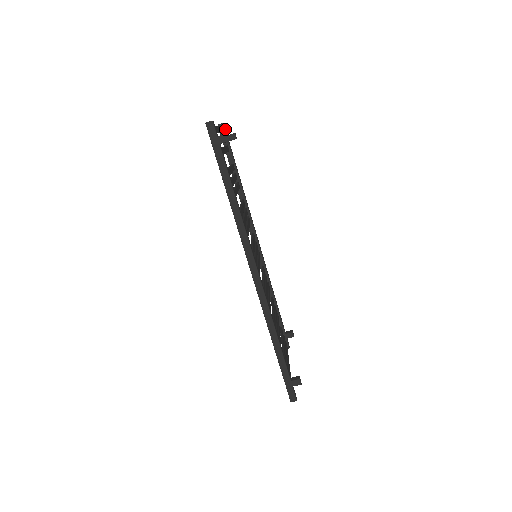
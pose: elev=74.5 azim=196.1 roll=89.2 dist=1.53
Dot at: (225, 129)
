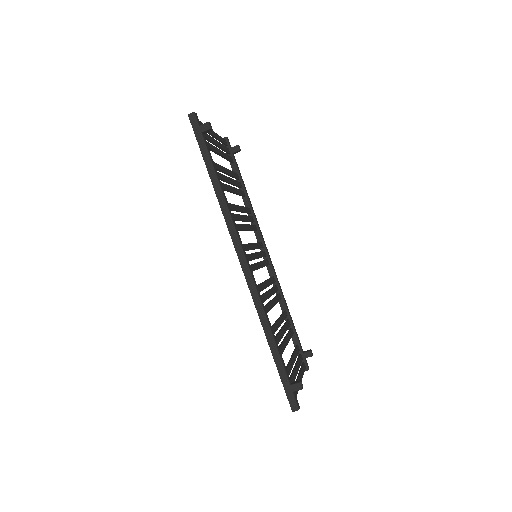
Dot at: (229, 142)
